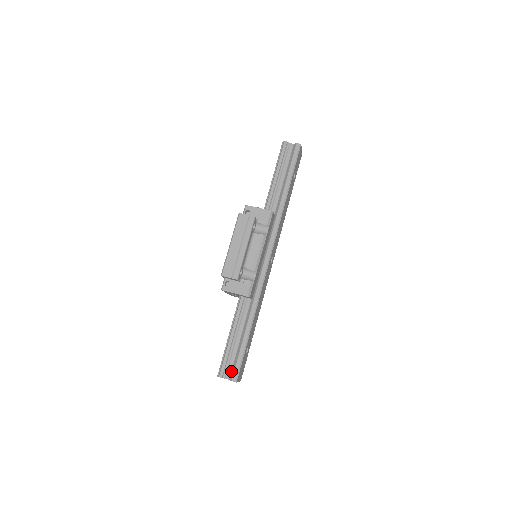
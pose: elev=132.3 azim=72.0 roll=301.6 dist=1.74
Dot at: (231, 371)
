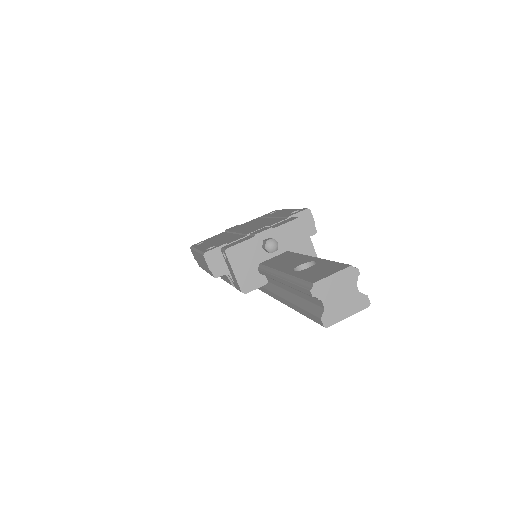
Dot at: occluded
